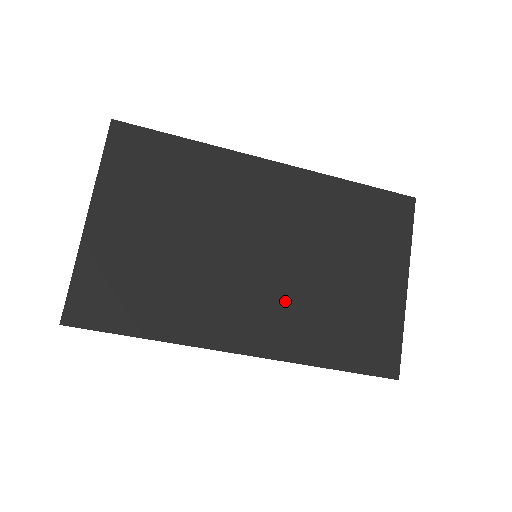
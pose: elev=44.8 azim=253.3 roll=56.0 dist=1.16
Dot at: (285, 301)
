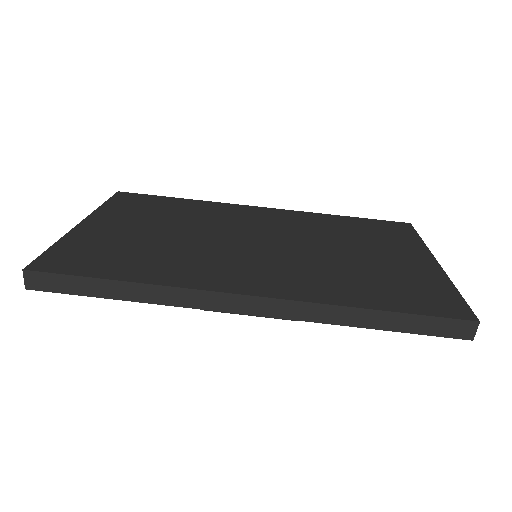
Dot at: (294, 265)
